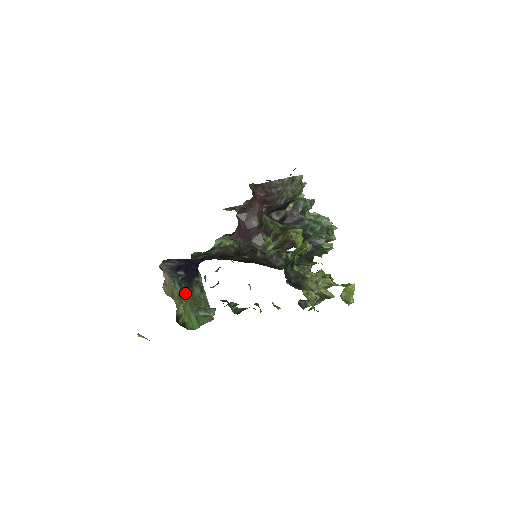
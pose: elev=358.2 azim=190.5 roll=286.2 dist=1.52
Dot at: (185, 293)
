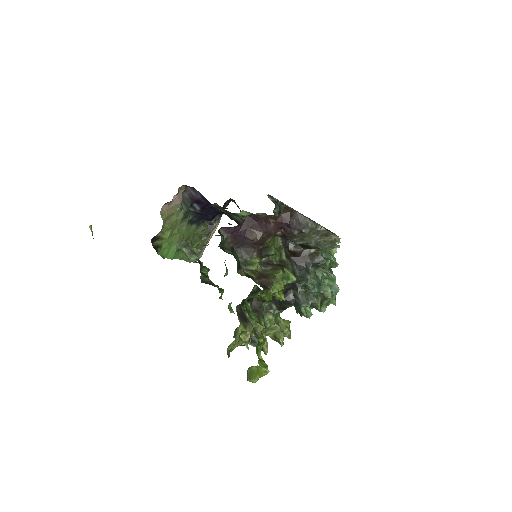
Dot at: (186, 224)
